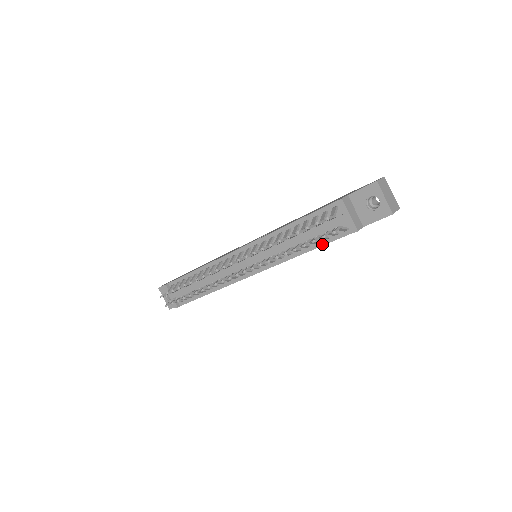
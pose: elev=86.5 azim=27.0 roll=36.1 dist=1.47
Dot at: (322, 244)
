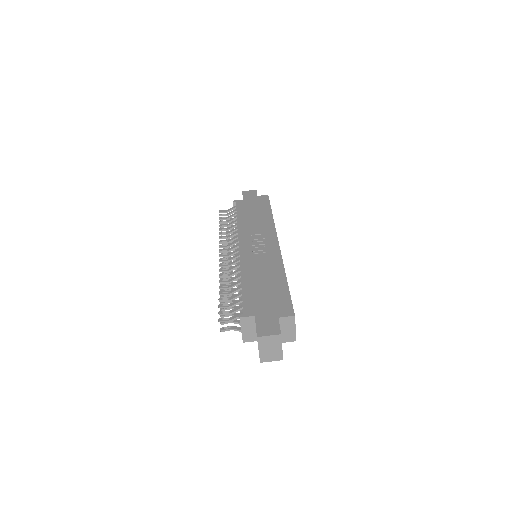
Dot at: occluded
